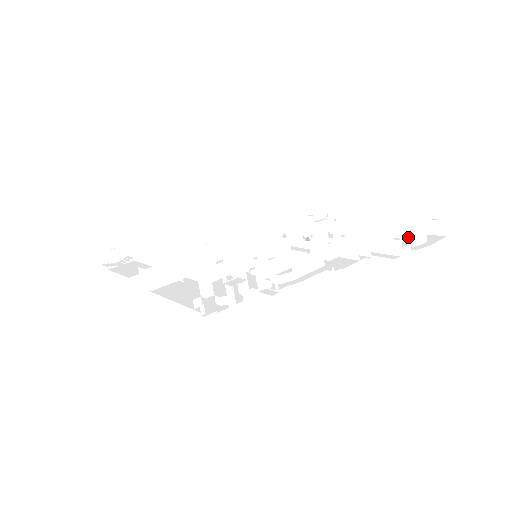
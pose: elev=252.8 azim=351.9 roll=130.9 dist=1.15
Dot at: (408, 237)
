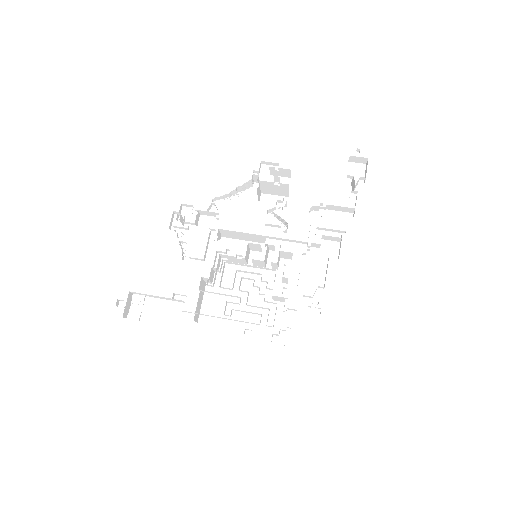
Dot at: (345, 181)
